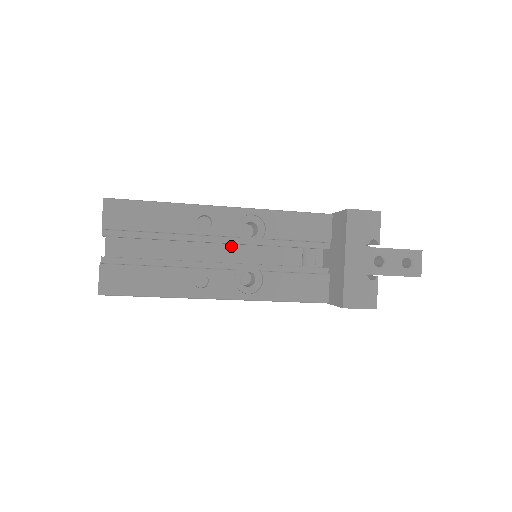
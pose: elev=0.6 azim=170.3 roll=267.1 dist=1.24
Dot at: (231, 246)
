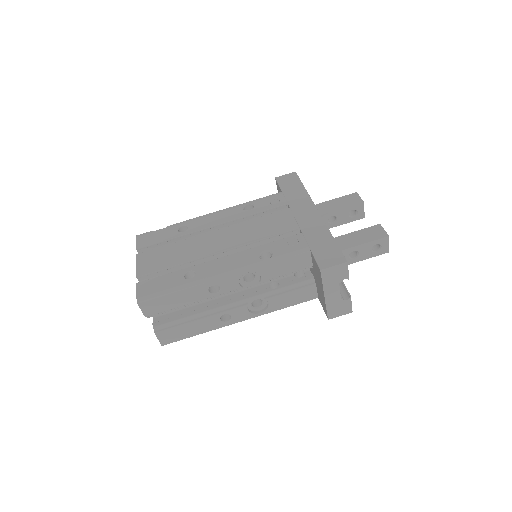
Dot at: occluded
